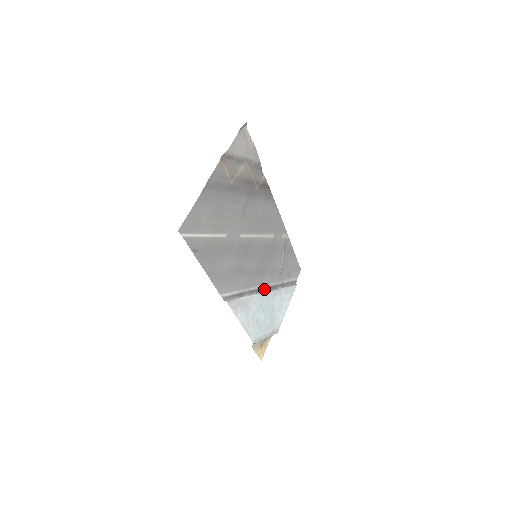
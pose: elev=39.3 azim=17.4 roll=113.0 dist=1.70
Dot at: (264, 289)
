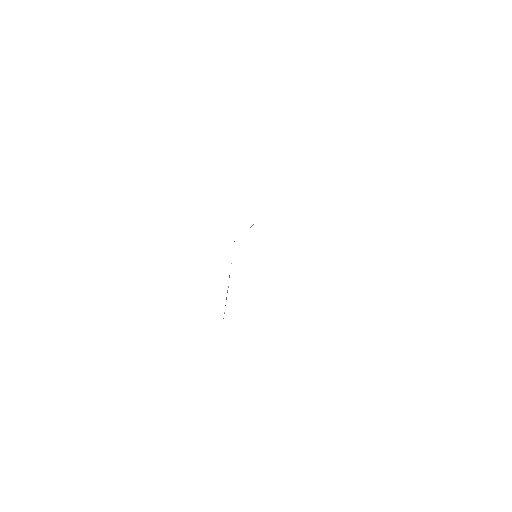
Dot at: occluded
